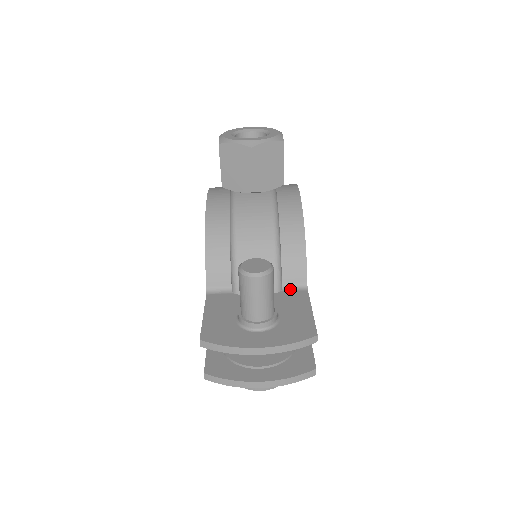
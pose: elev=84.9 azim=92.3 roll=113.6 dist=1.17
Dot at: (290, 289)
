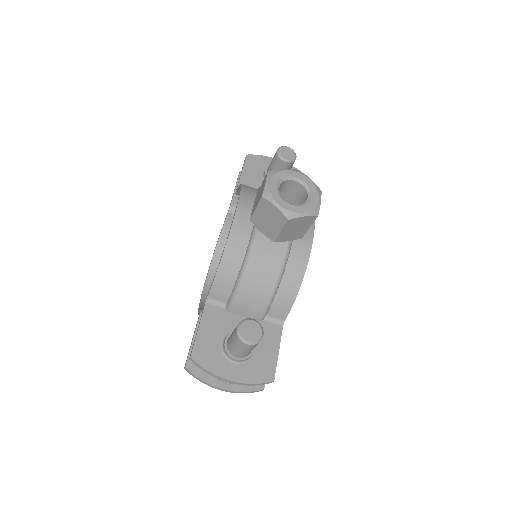
Dot at: (270, 321)
